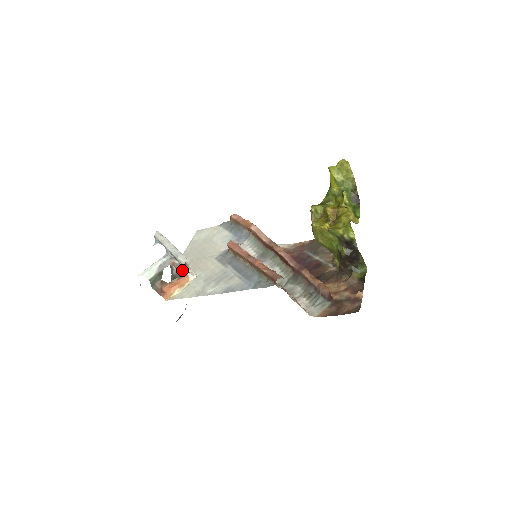
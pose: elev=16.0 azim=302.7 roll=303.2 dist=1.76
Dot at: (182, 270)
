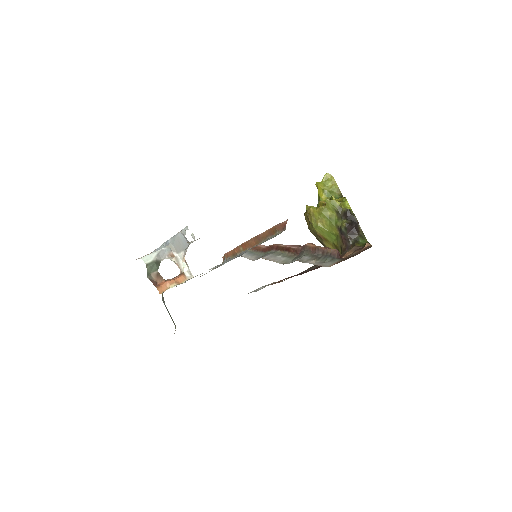
Dot at: occluded
